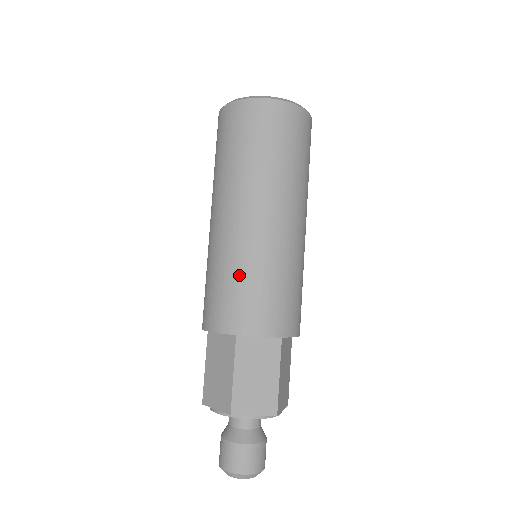
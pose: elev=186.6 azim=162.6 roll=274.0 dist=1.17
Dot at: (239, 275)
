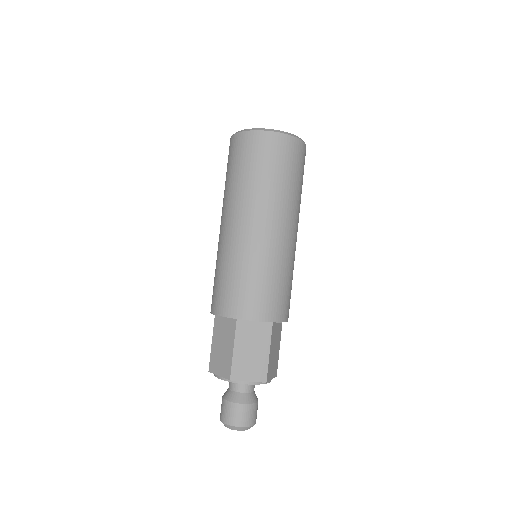
Dot at: (216, 270)
